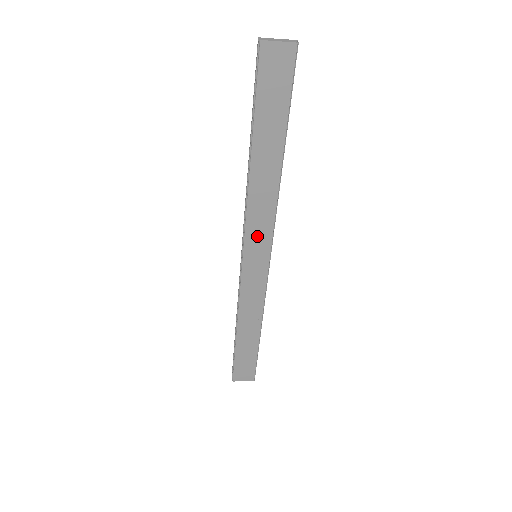
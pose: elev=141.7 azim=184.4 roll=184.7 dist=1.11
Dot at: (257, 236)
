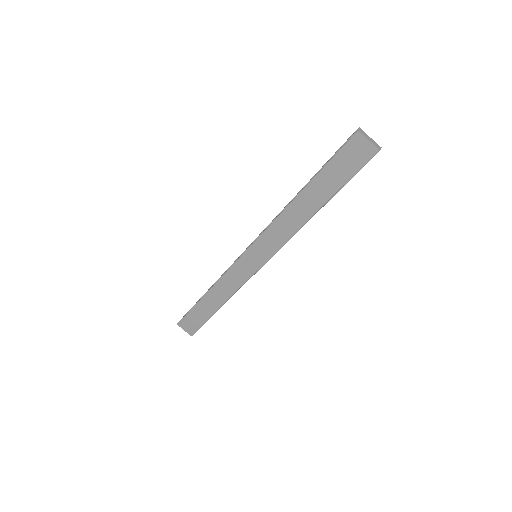
Dot at: (266, 244)
